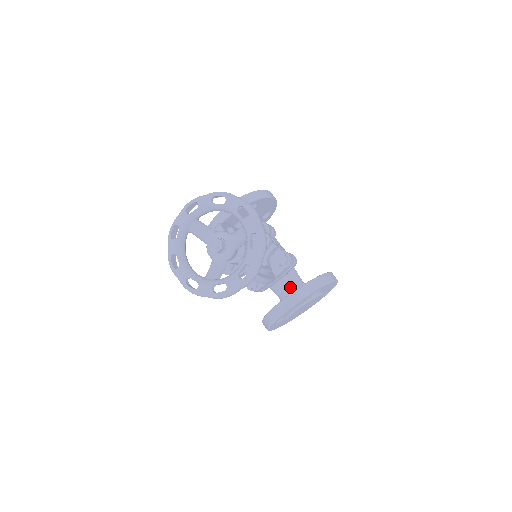
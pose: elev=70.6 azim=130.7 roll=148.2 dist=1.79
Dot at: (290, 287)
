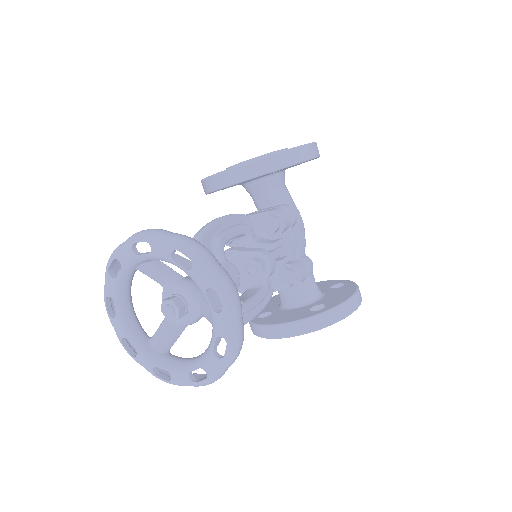
Dot at: (294, 294)
